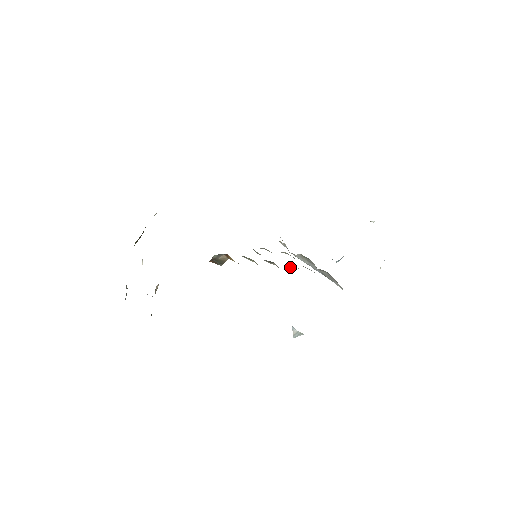
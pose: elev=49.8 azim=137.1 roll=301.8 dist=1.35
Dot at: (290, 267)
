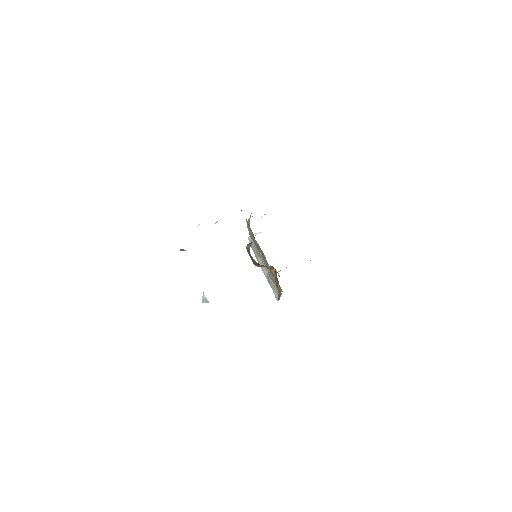
Dot at: occluded
